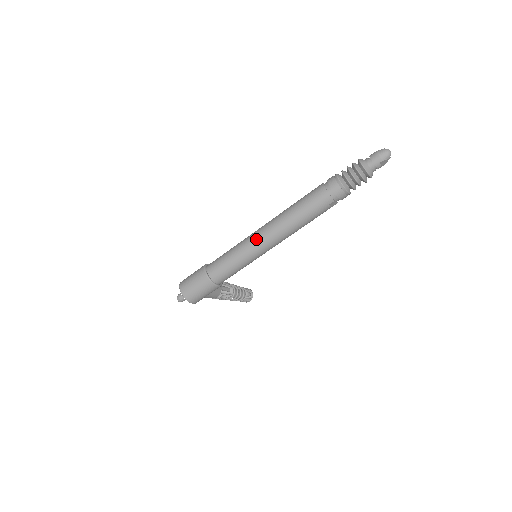
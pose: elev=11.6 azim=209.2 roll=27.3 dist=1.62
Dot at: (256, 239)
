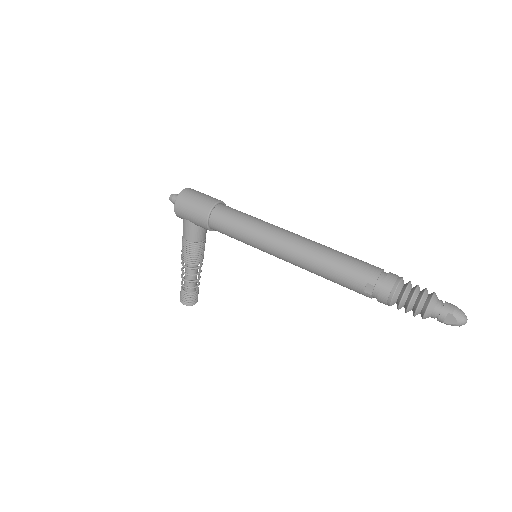
Dot at: (284, 231)
